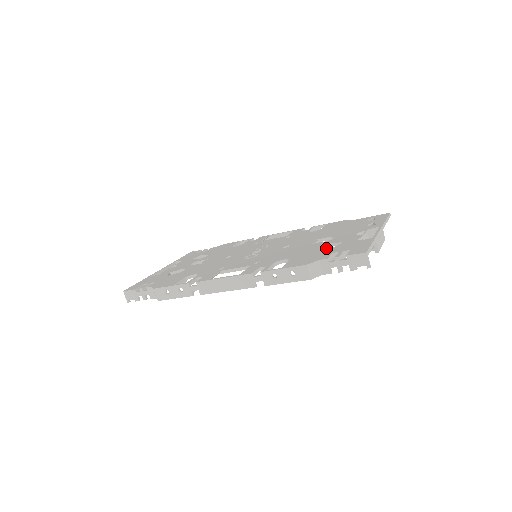
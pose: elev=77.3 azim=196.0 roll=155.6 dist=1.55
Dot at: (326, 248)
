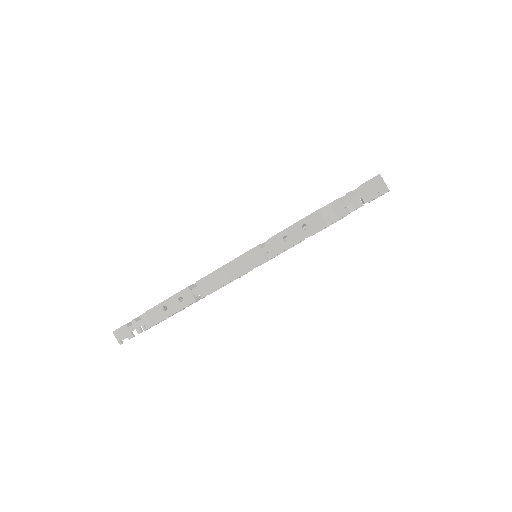
Dot at: occluded
